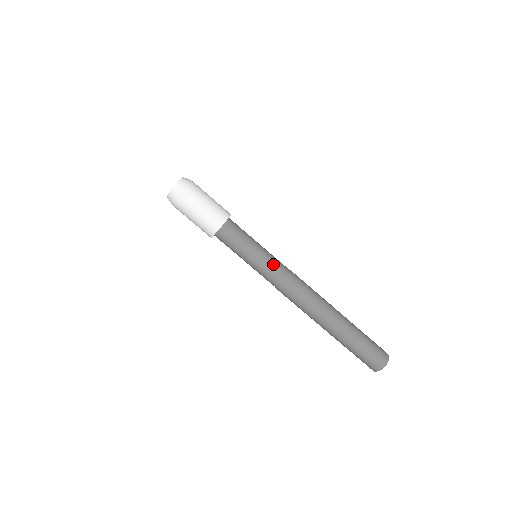
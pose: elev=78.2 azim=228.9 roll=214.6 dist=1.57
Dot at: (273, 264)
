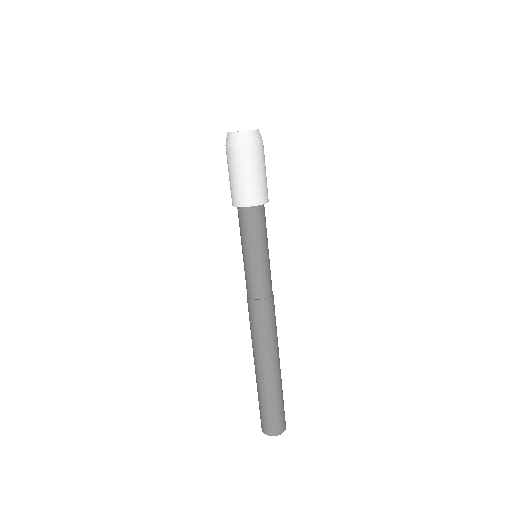
Dot at: (270, 274)
